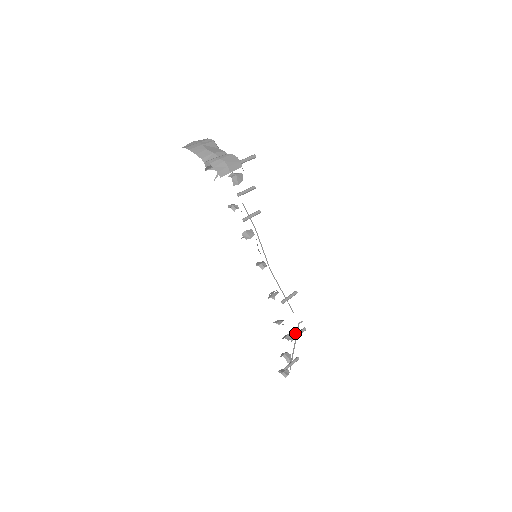
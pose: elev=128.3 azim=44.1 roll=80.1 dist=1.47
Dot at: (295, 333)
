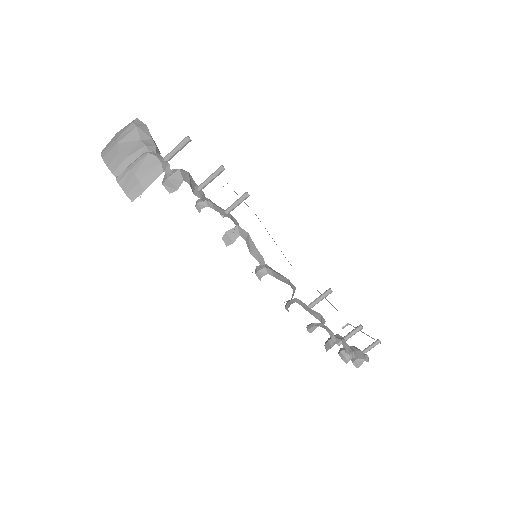
Dot at: (338, 340)
